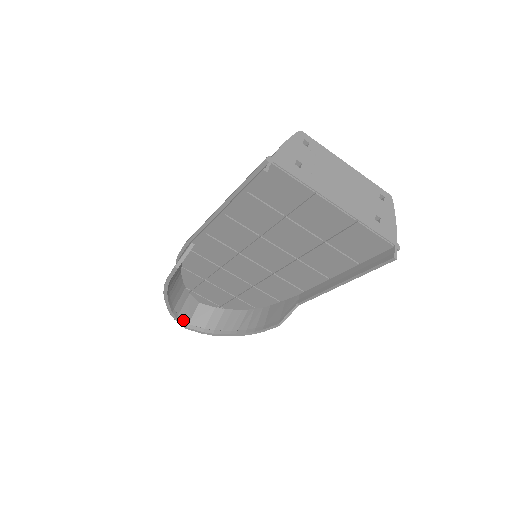
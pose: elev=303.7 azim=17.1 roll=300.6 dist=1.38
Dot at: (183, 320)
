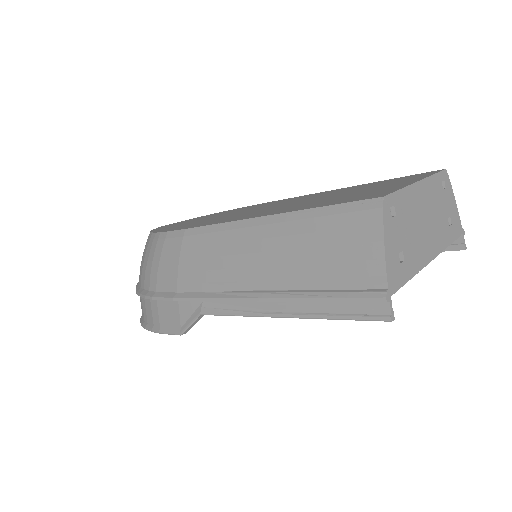
Dot at: occluded
